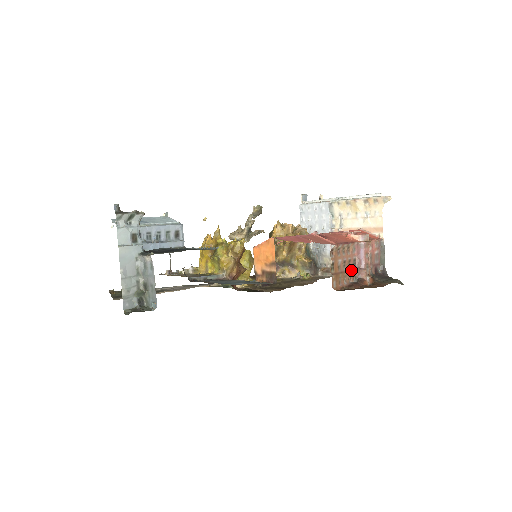
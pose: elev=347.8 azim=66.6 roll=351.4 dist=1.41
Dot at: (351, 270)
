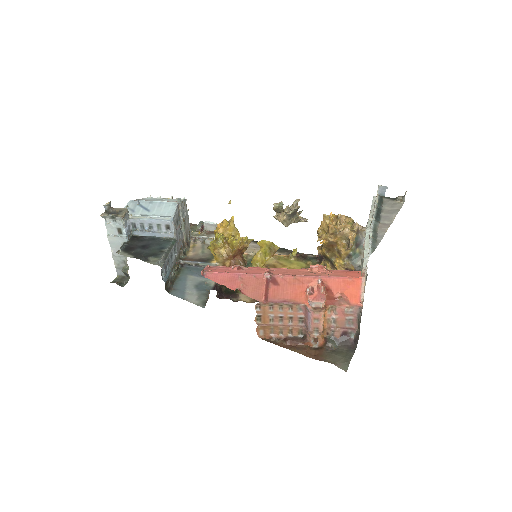
Dot at: (293, 326)
